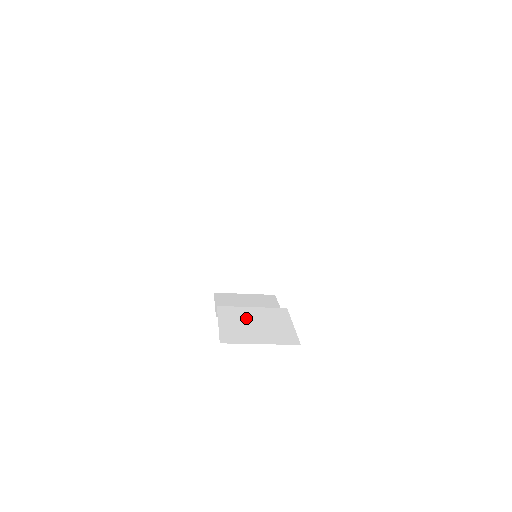
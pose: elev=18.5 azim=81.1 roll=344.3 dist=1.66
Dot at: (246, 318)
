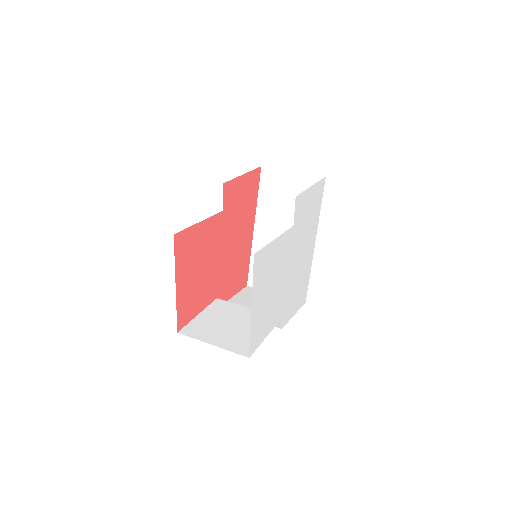
Dot at: (229, 316)
